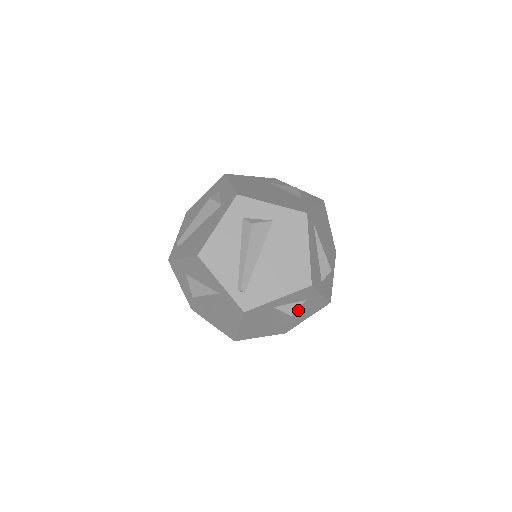
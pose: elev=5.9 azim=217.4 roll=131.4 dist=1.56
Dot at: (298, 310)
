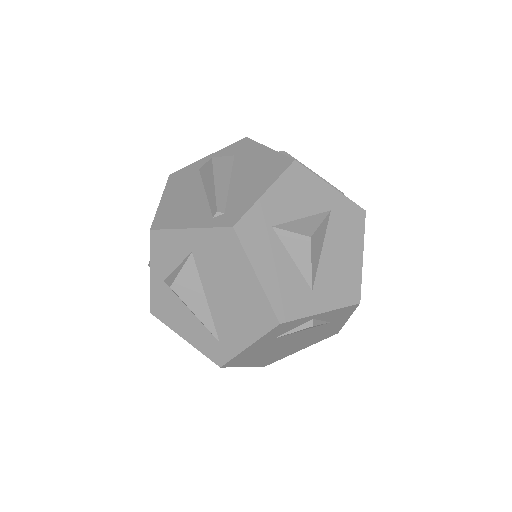
Dot at: occluded
